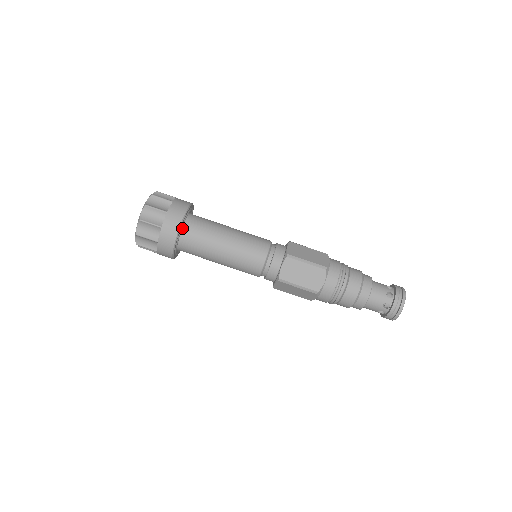
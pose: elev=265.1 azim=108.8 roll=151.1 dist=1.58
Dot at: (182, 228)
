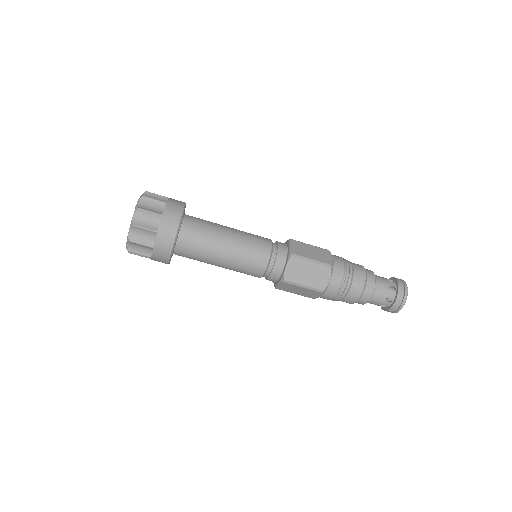
Dot at: (178, 231)
